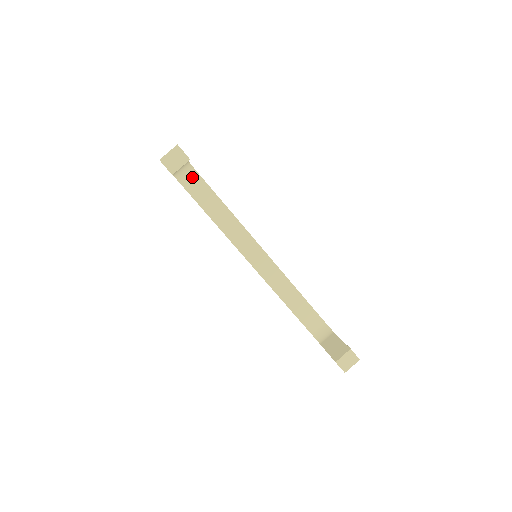
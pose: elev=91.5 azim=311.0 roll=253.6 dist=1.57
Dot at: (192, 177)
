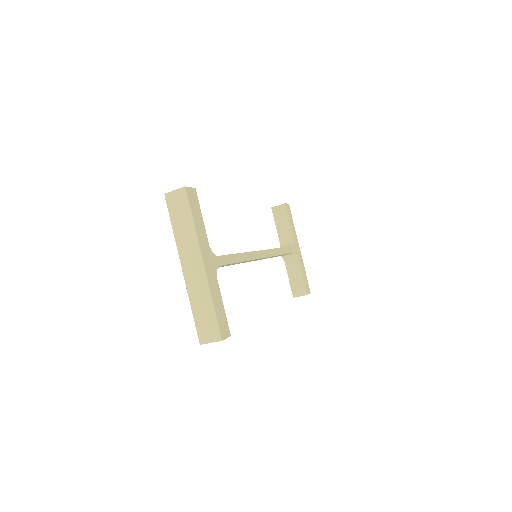
Dot at: occluded
